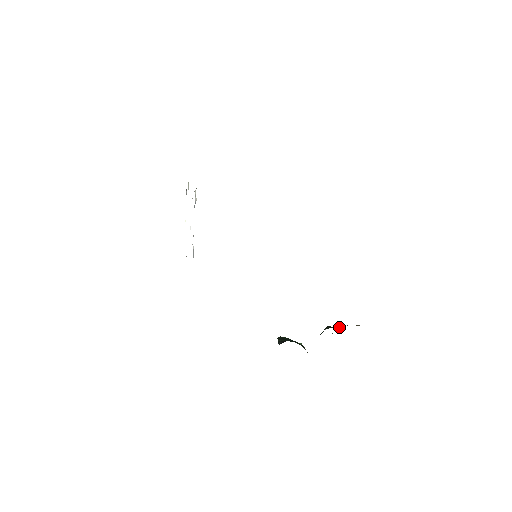
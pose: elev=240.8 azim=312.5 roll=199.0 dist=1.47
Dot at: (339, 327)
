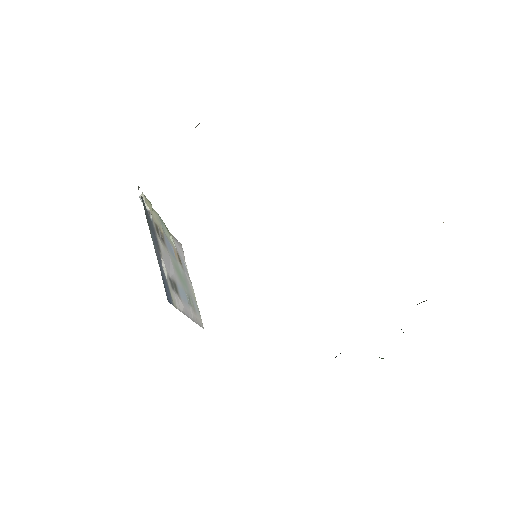
Dot at: (421, 302)
